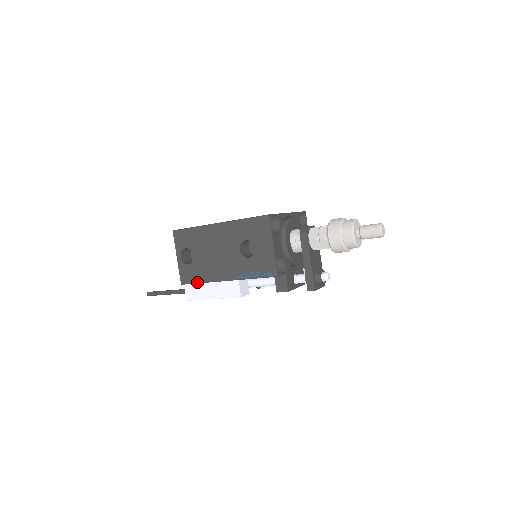
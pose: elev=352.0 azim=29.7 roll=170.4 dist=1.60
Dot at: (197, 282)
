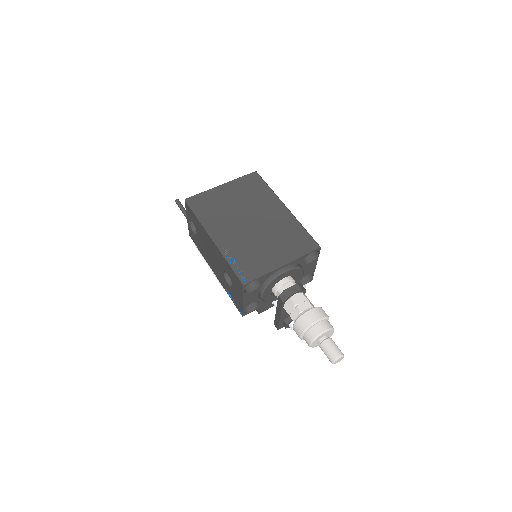
Dot at: (198, 249)
